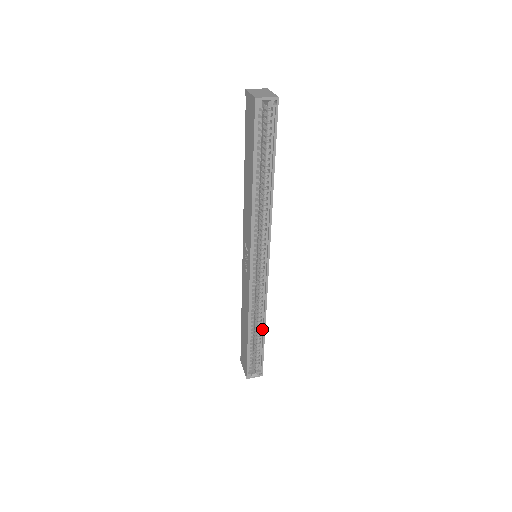
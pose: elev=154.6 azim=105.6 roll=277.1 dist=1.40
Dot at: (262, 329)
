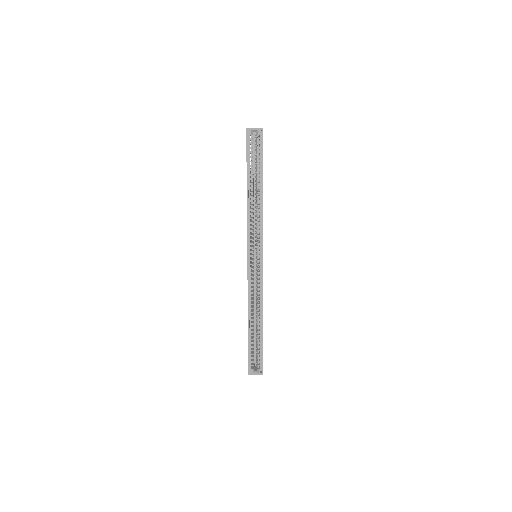
Dot at: (261, 323)
